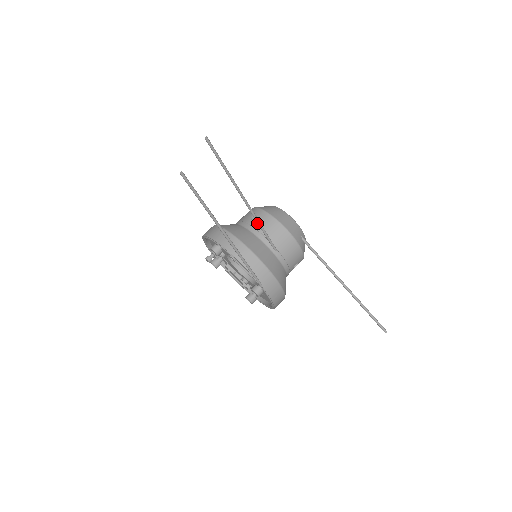
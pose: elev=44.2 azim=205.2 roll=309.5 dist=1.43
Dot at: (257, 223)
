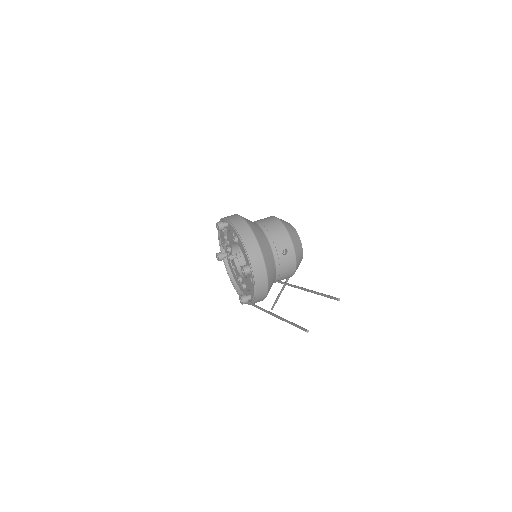
Dot at: (284, 261)
